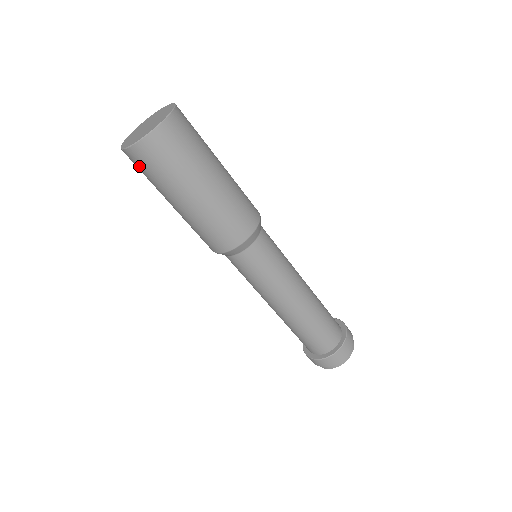
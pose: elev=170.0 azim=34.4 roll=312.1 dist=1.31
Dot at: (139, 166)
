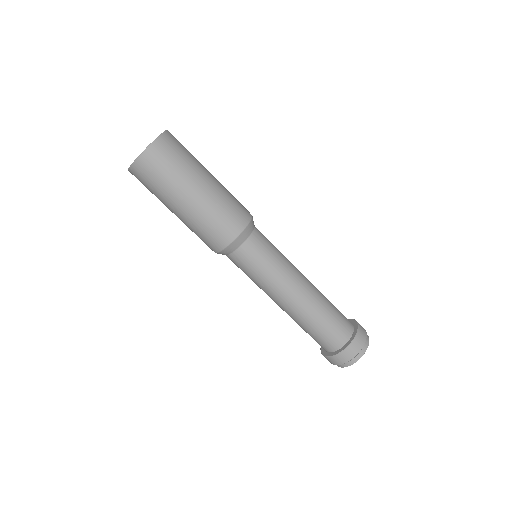
Dot at: (143, 180)
